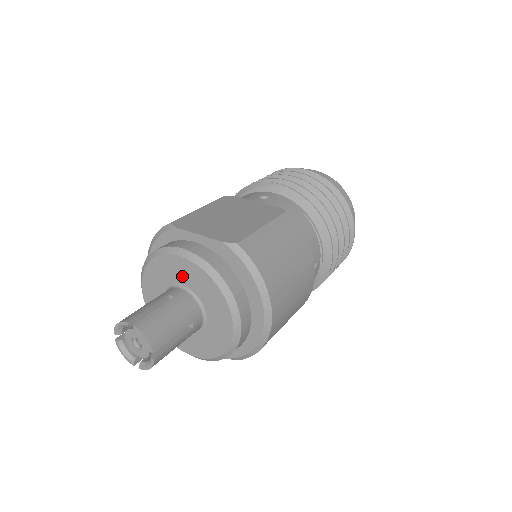
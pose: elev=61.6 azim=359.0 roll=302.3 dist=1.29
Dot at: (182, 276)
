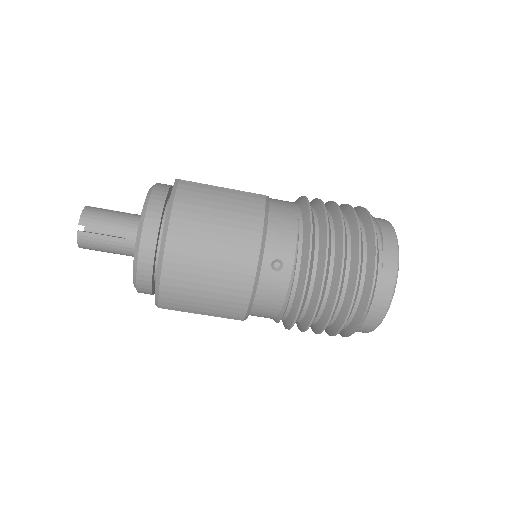
Dot at: occluded
